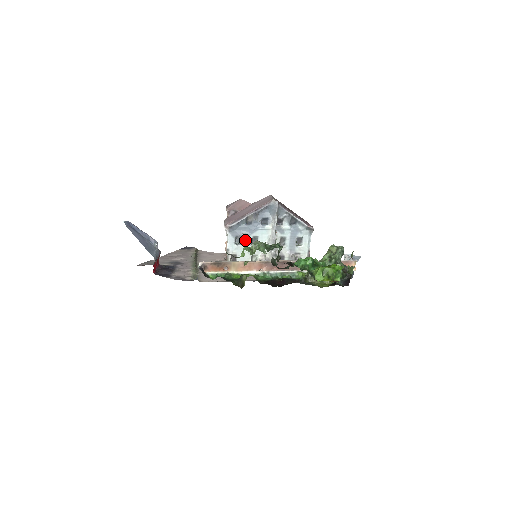
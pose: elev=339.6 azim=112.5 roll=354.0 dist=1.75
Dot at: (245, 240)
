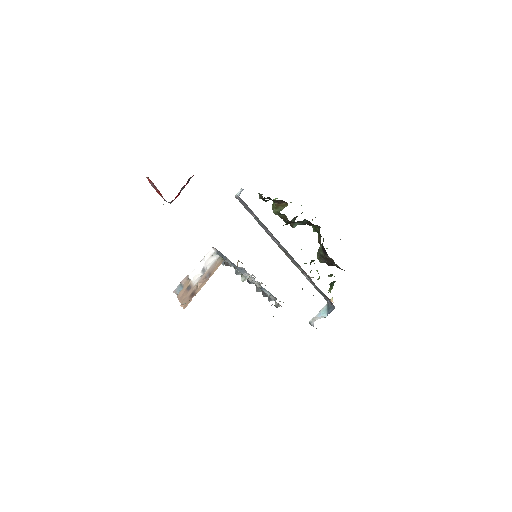
Dot at: occluded
